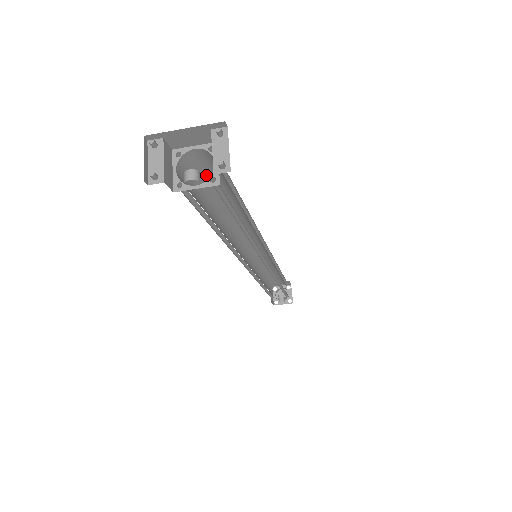
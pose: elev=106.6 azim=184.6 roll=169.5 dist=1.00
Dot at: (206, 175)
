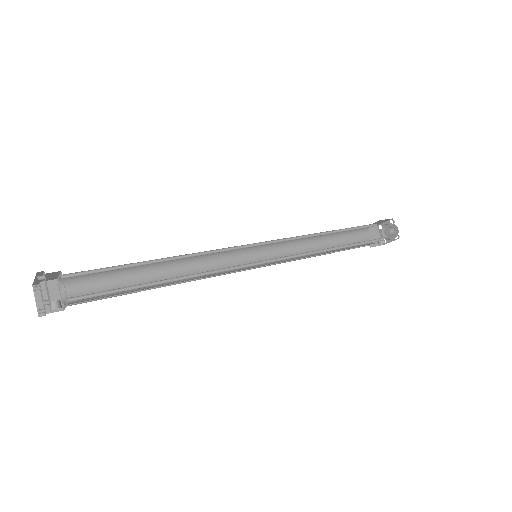
Dot at: occluded
